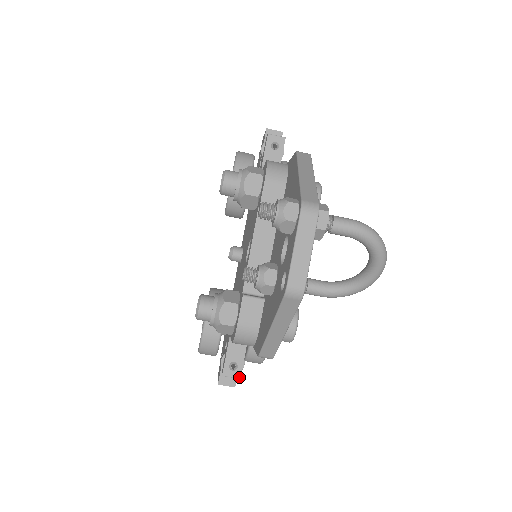
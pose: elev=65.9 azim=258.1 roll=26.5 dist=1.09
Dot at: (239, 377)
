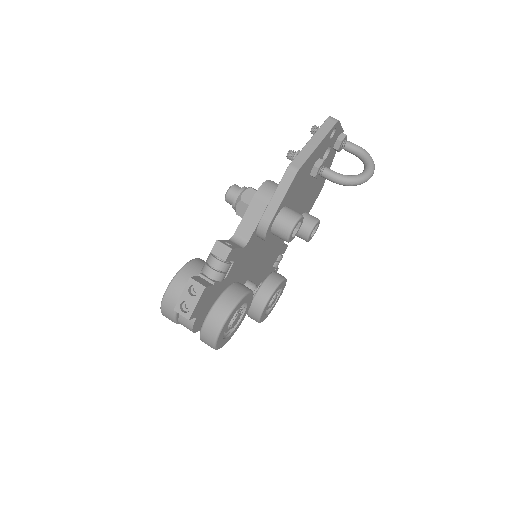
Dot at: (231, 248)
